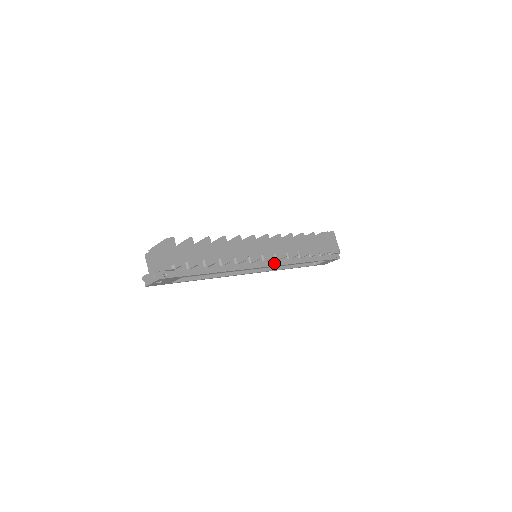
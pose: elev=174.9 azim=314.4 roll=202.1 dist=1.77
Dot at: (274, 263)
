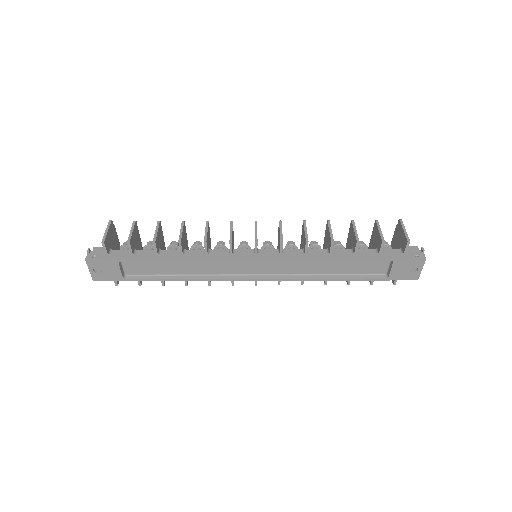
Dot at: (271, 256)
